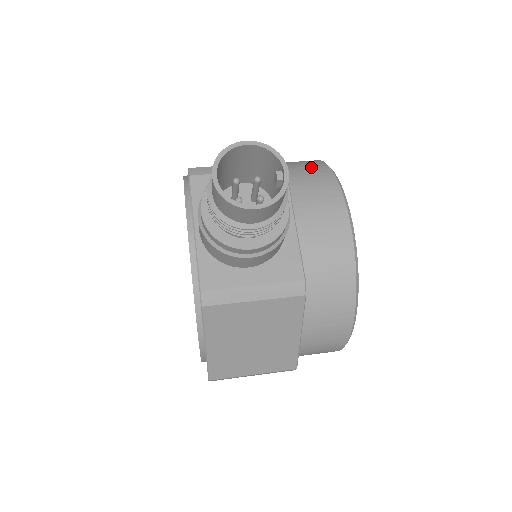
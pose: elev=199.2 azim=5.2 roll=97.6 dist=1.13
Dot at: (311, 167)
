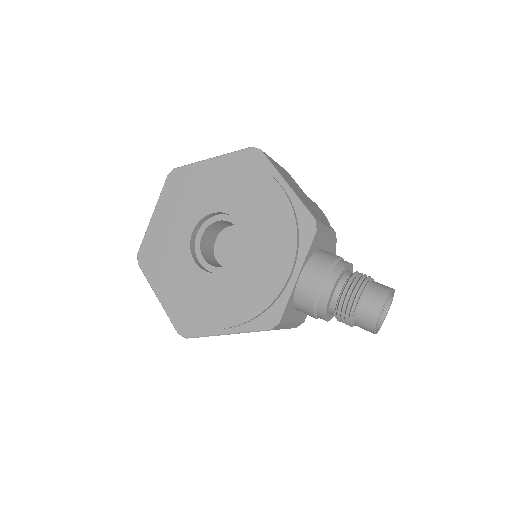
Dot at: occluded
